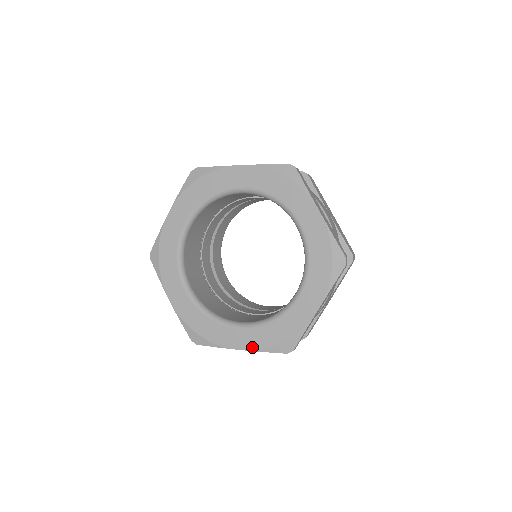
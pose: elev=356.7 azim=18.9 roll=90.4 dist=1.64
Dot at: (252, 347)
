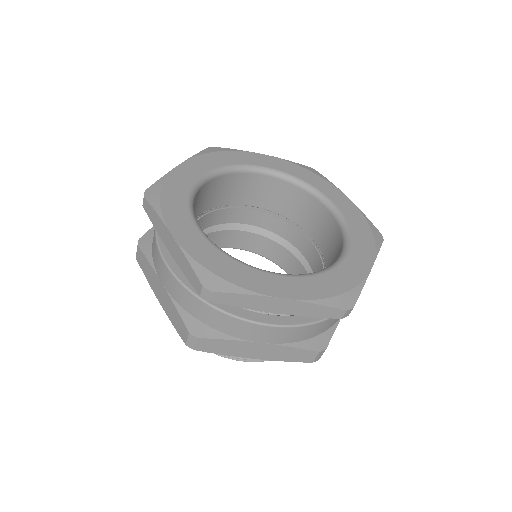
Dot at: (185, 246)
